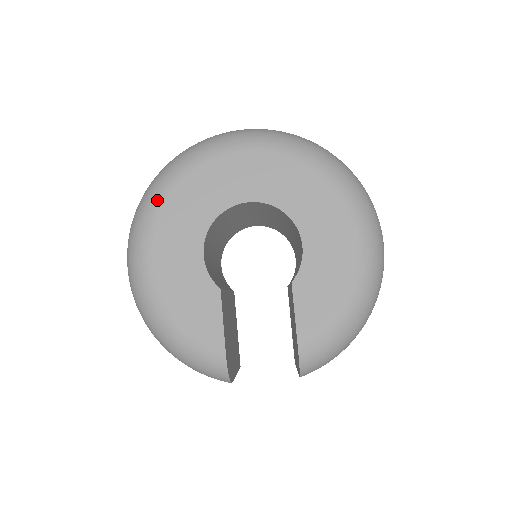
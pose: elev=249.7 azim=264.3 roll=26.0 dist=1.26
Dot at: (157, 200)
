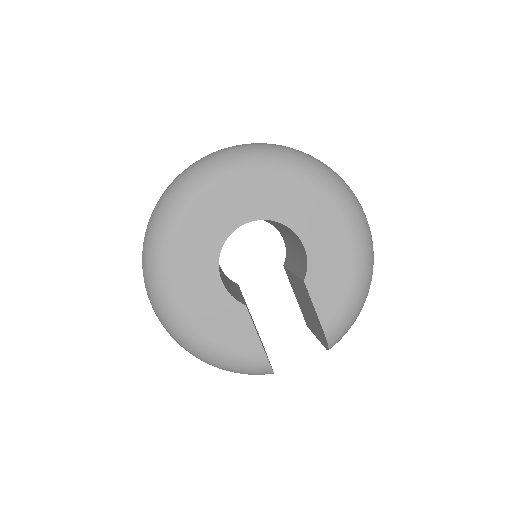
Dot at: (163, 245)
